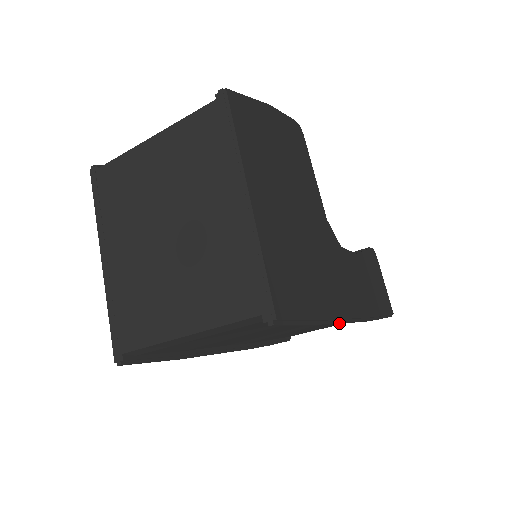
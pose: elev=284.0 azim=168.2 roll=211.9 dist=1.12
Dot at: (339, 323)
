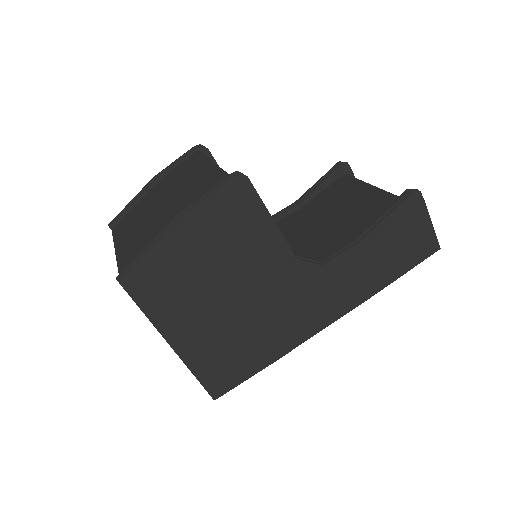
Dot at: (310, 336)
